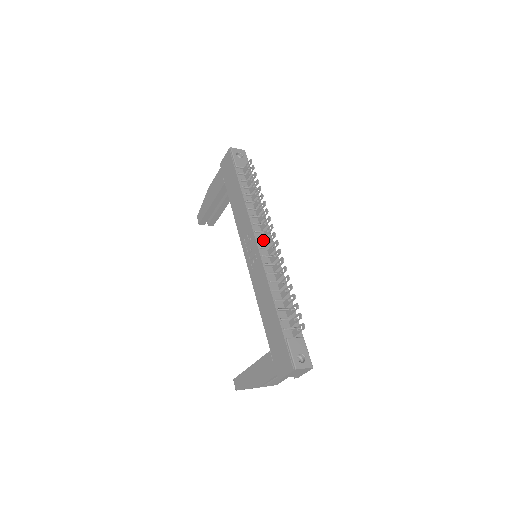
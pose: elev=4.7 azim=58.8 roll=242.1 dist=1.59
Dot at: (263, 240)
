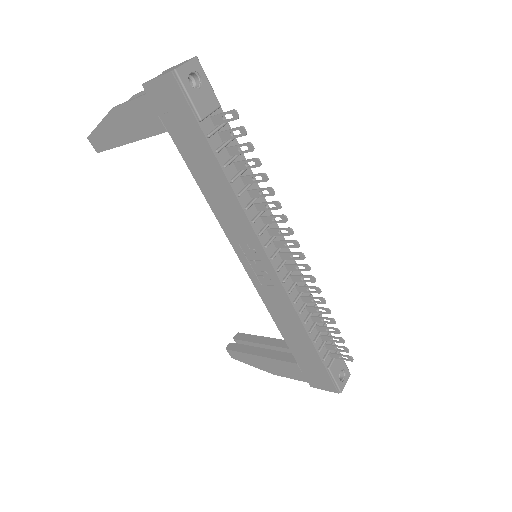
Dot at: (277, 253)
